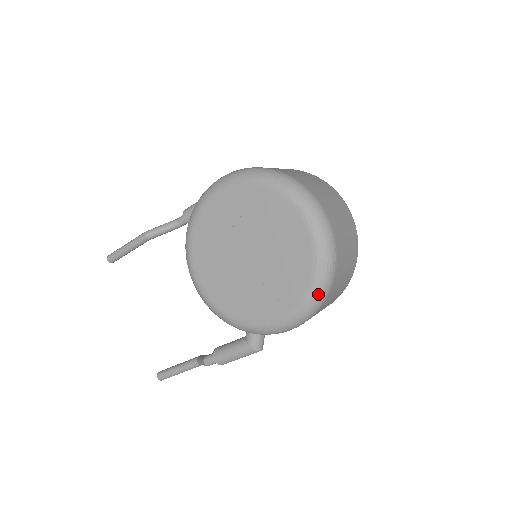
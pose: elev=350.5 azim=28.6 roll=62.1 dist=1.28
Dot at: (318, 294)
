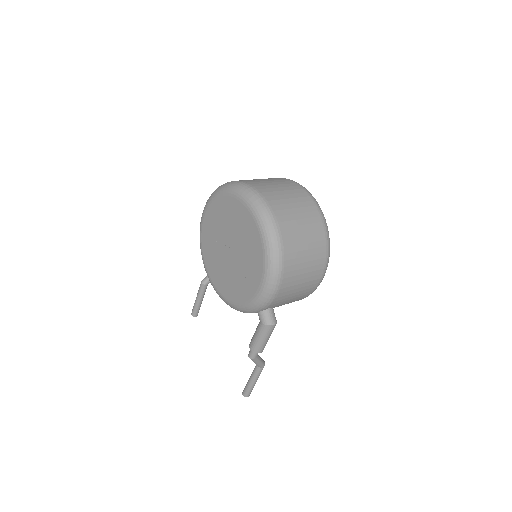
Dot at: (271, 251)
